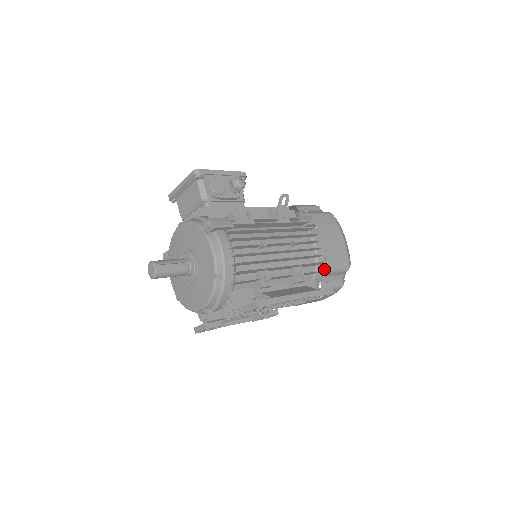
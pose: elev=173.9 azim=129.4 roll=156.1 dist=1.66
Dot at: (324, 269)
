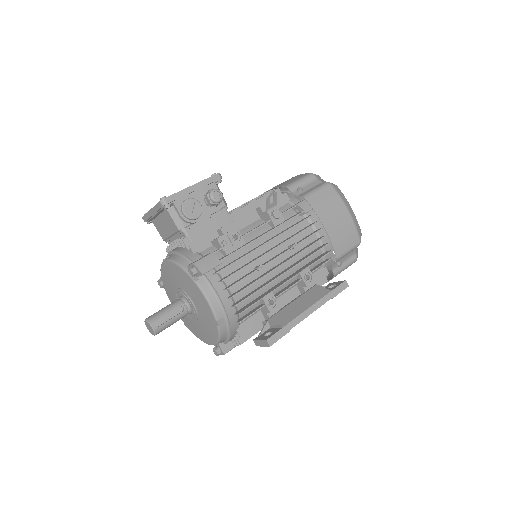
Dot at: occluded
